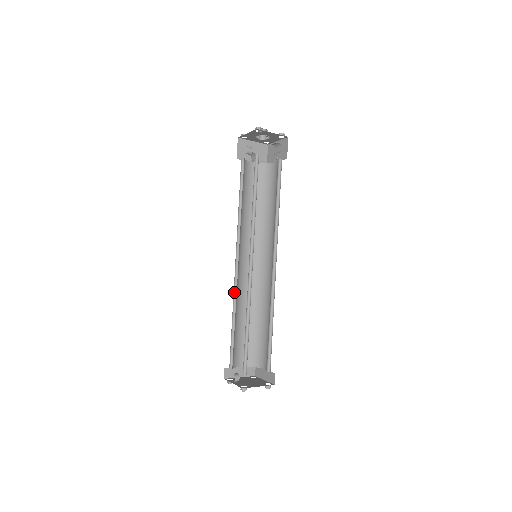
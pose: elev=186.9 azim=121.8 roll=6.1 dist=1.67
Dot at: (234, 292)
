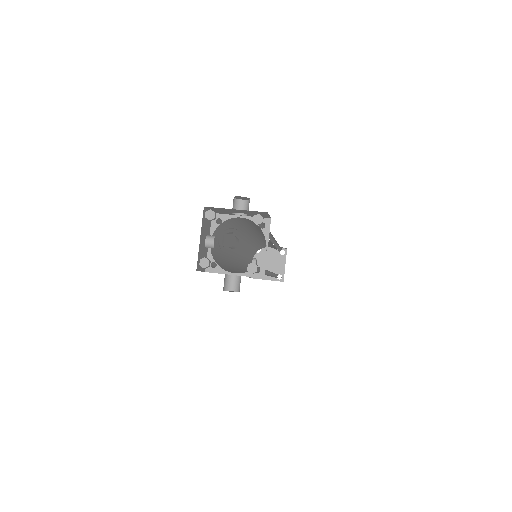
Dot at: occluded
